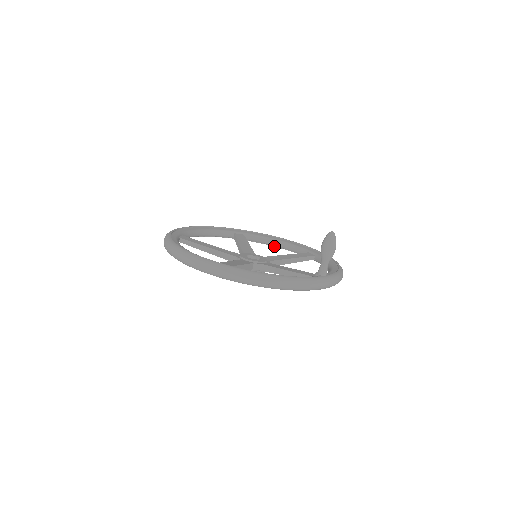
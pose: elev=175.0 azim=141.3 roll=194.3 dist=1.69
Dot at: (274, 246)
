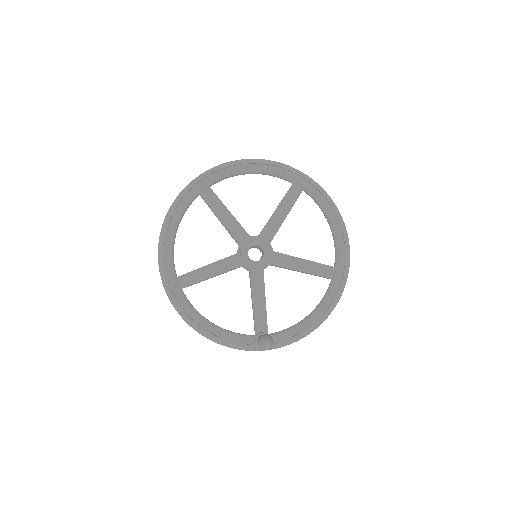
Dot at: occluded
